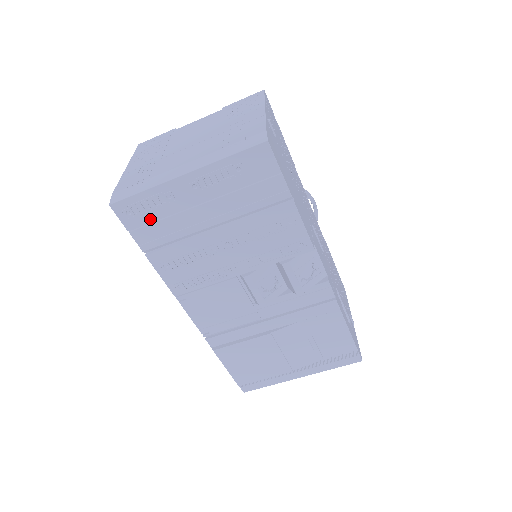
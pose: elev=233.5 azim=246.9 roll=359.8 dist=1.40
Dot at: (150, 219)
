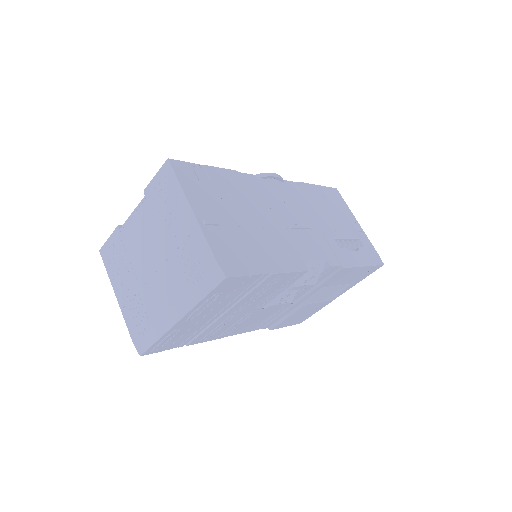
Dot at: (174, 341)
